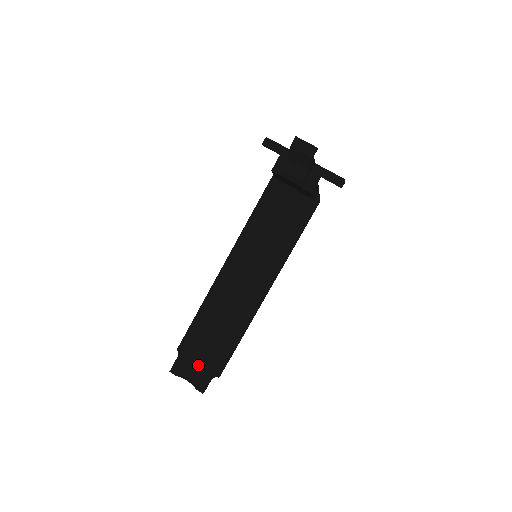
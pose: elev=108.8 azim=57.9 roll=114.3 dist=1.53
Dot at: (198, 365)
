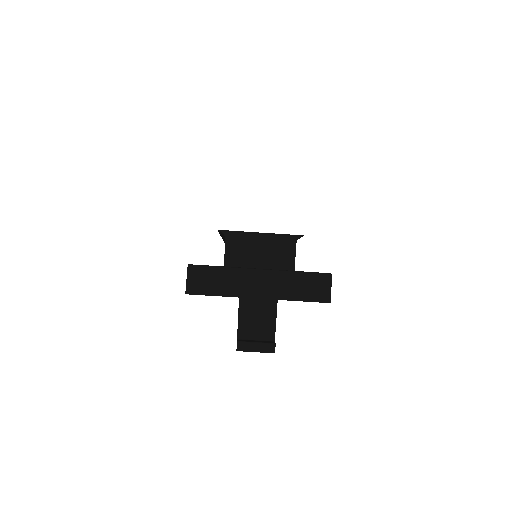
Dot at: occluded
